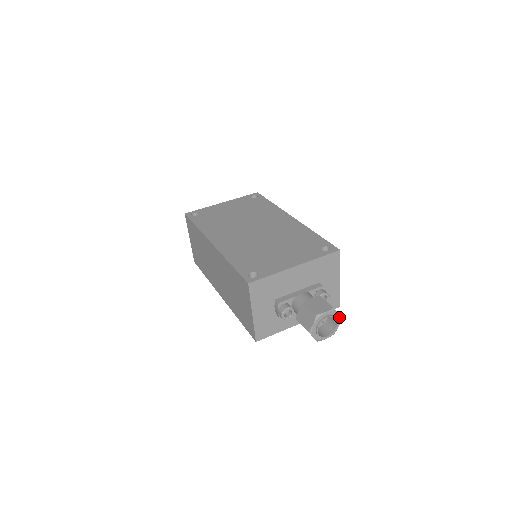
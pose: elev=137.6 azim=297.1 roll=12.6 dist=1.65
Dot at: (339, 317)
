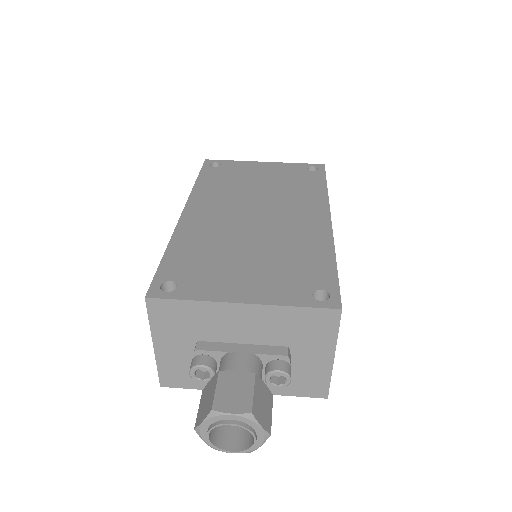
Dot at: (262, 432)
